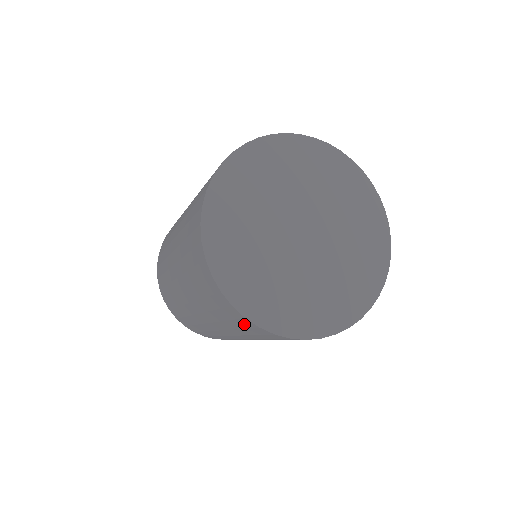
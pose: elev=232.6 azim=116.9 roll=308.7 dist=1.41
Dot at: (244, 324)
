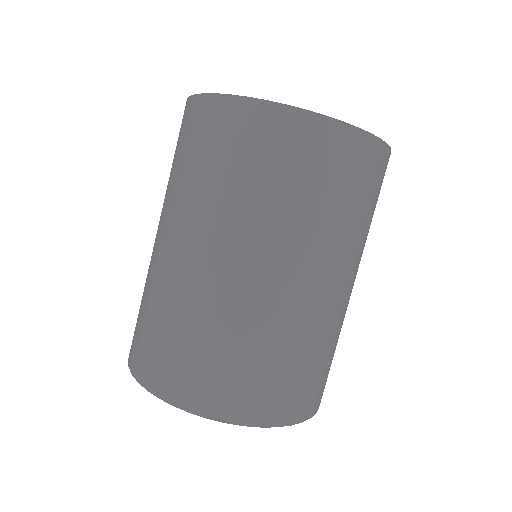
Dot at: (269, 134)
